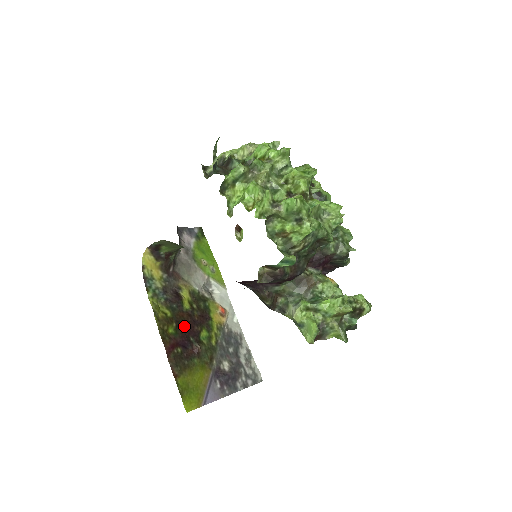
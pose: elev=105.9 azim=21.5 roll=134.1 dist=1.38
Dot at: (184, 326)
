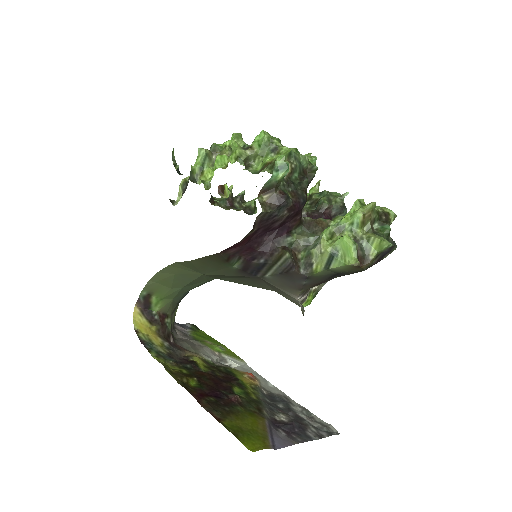
Dot at: (208, 382)
